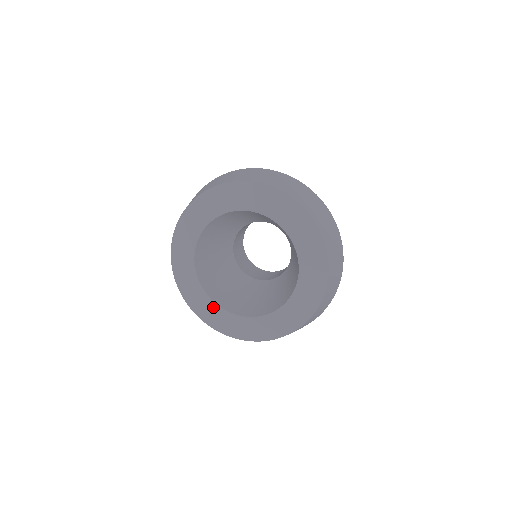
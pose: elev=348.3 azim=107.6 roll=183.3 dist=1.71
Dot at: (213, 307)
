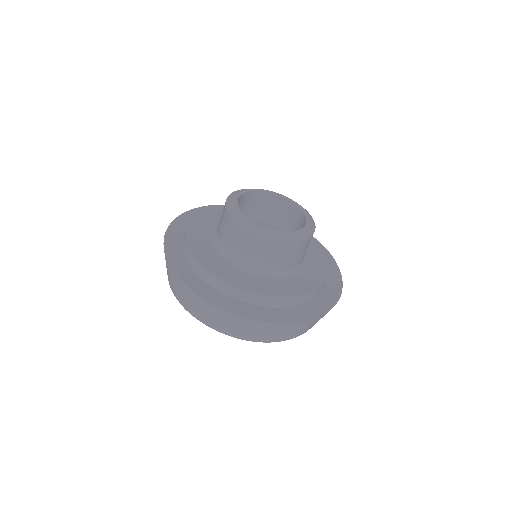
Dot at: occluded
